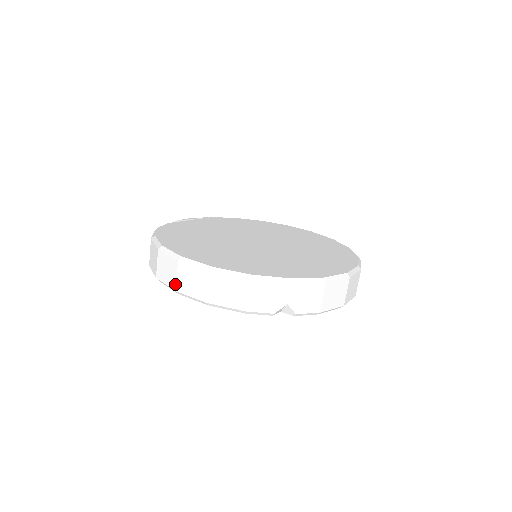
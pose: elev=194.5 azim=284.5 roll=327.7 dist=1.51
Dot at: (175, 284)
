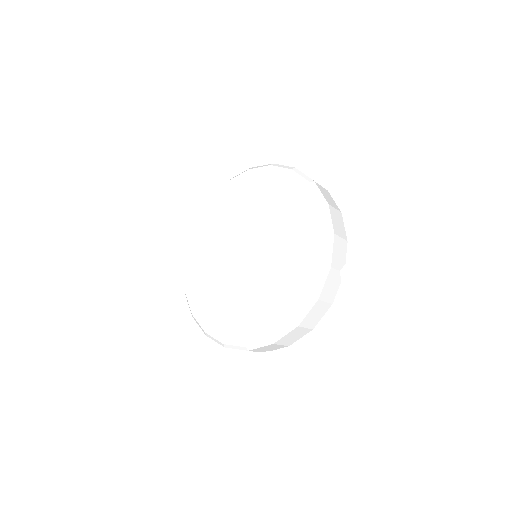
Dot at: occluded
